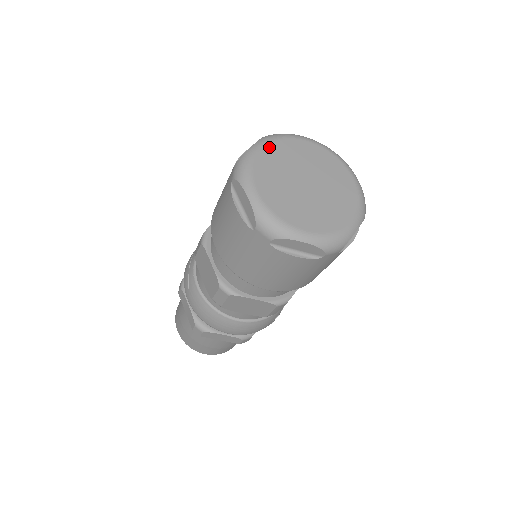
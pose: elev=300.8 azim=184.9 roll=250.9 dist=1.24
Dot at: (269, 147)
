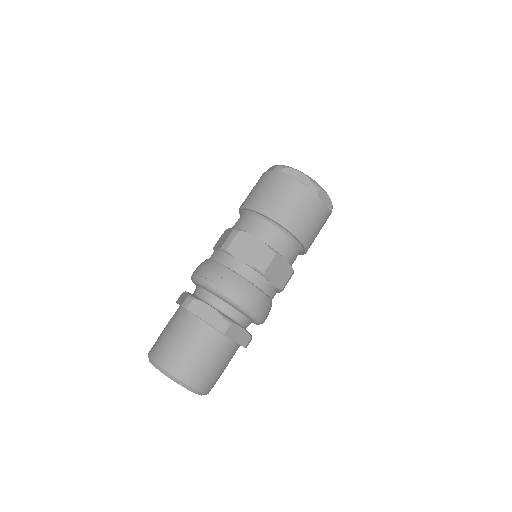
Dot at: occluded
